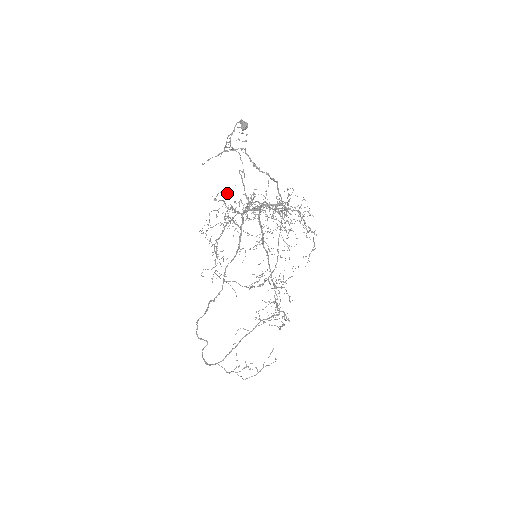
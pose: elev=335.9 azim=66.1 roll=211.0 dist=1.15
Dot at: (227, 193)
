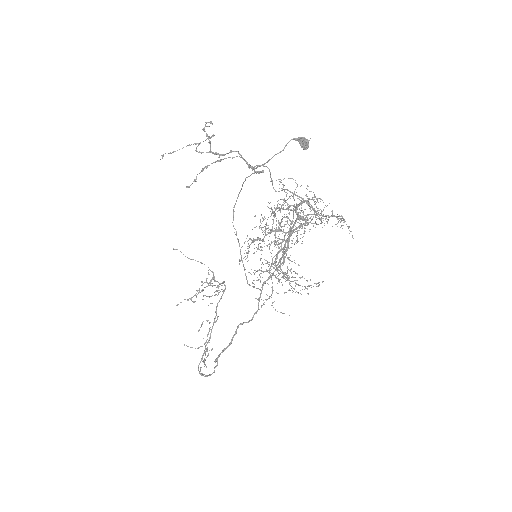
Dot at: occluded
